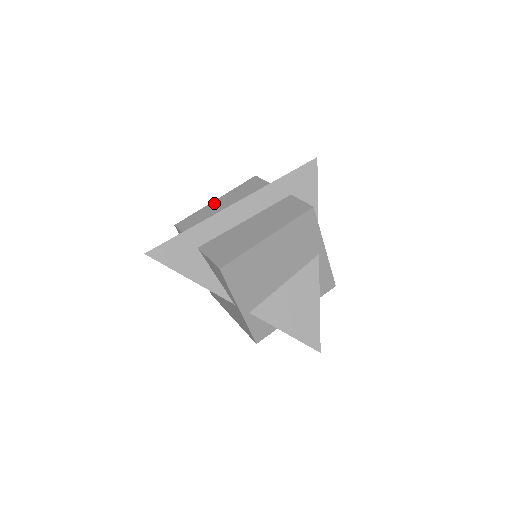
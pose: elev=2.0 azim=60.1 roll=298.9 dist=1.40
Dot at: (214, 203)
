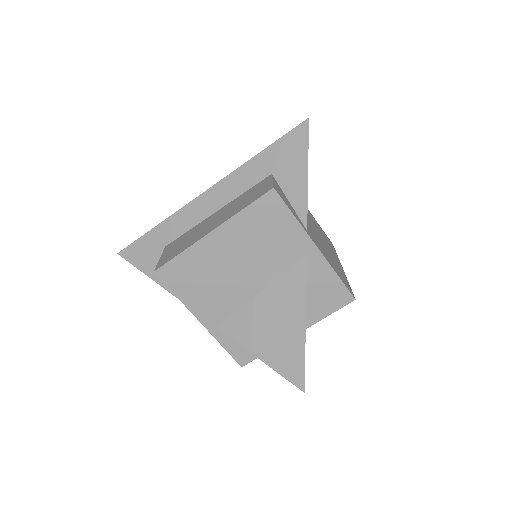
Dot at: occluded
